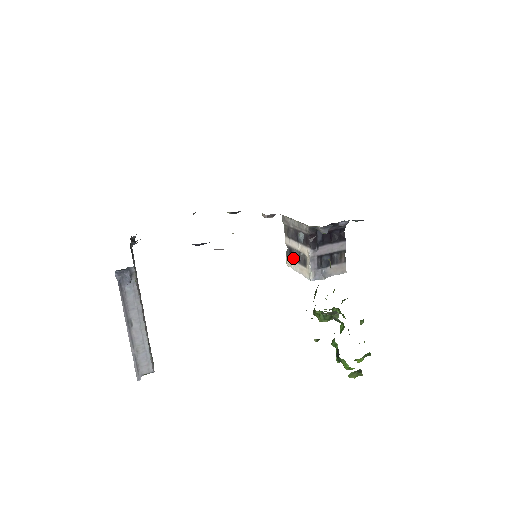
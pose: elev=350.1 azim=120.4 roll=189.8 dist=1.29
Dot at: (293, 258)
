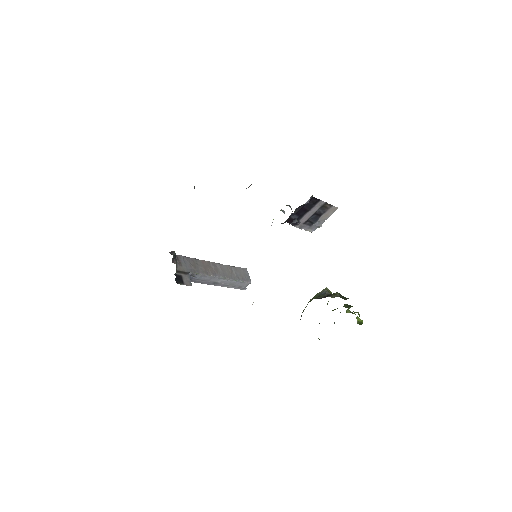
Dot at: occluded
